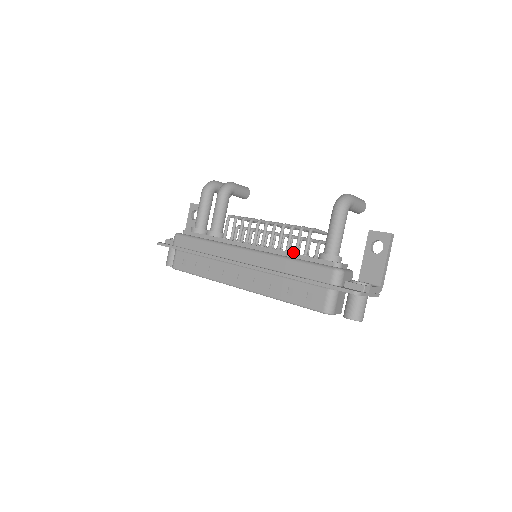
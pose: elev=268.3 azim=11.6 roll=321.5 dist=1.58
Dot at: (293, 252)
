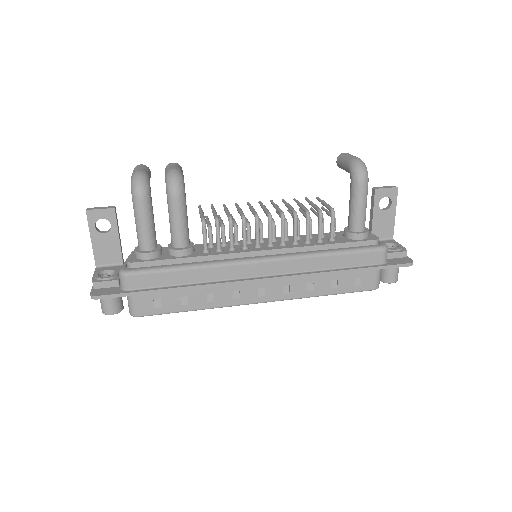
Dot at: (318, 241)
